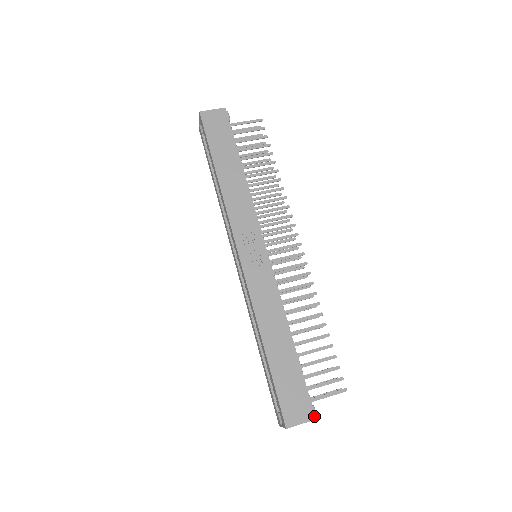
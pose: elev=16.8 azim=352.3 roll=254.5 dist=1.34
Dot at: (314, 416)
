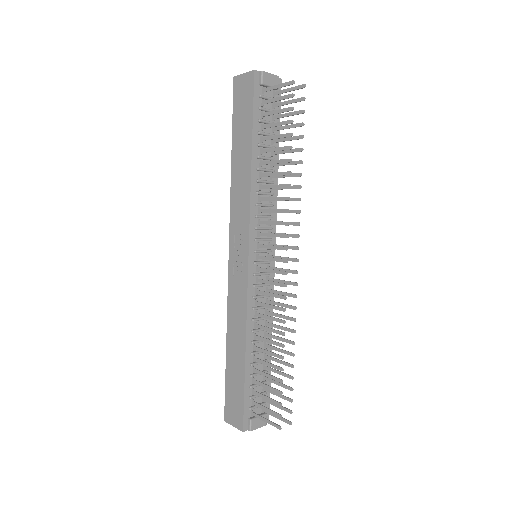
Dot at: (242, 428)
